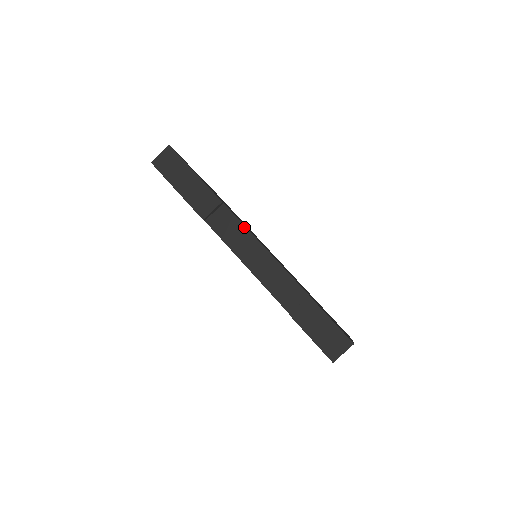
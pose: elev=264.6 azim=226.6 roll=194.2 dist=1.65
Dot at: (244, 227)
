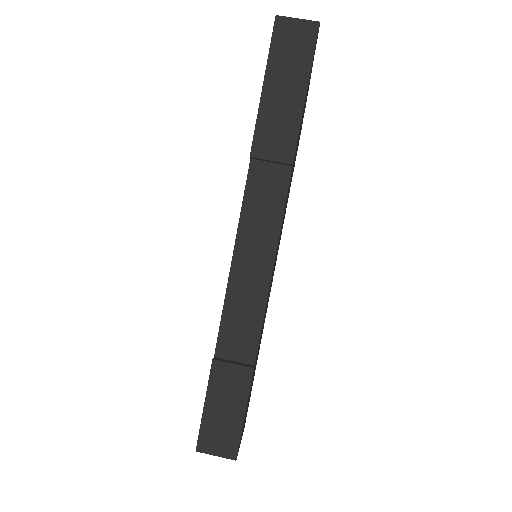
Dot at: (281, 219)
